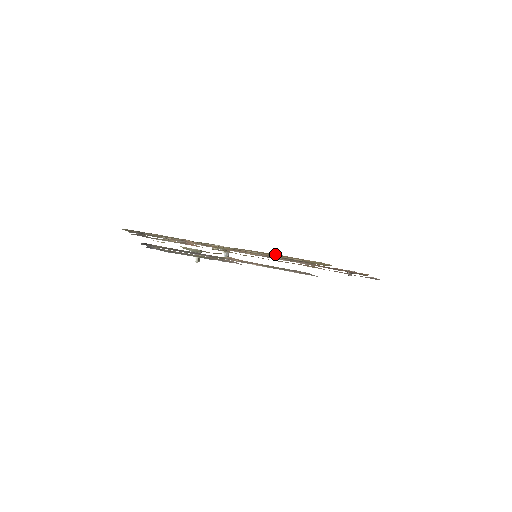
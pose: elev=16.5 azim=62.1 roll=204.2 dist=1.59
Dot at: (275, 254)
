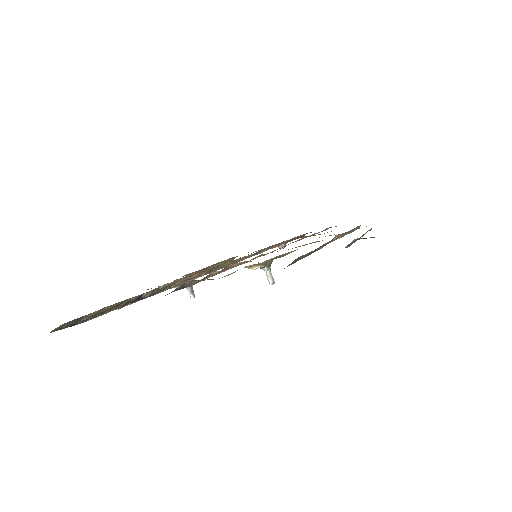
Dot at: (211, 265)
